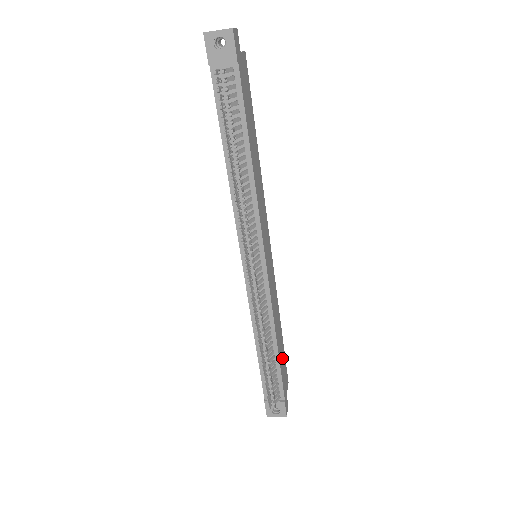
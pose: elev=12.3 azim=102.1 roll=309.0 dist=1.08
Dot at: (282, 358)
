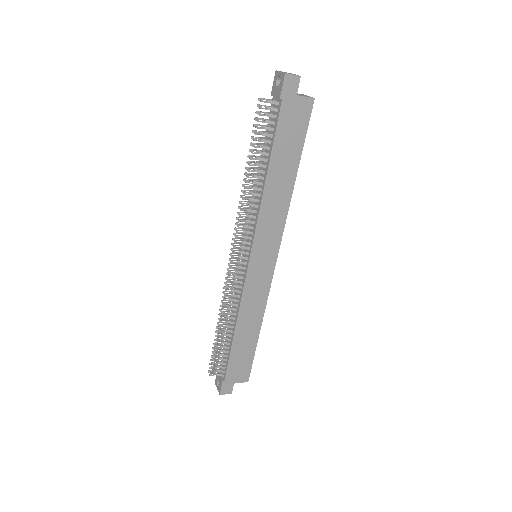
Dot at: (243, 352)
